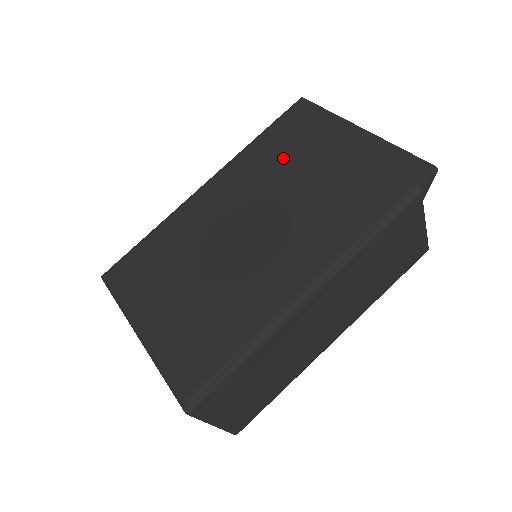
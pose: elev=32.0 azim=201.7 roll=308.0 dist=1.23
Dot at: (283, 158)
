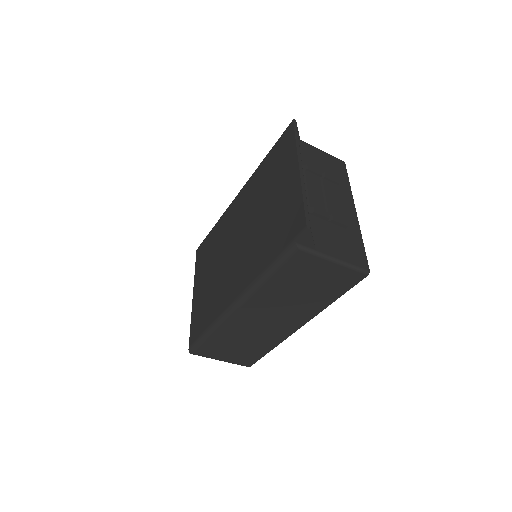
Dot at: (264, 185)
